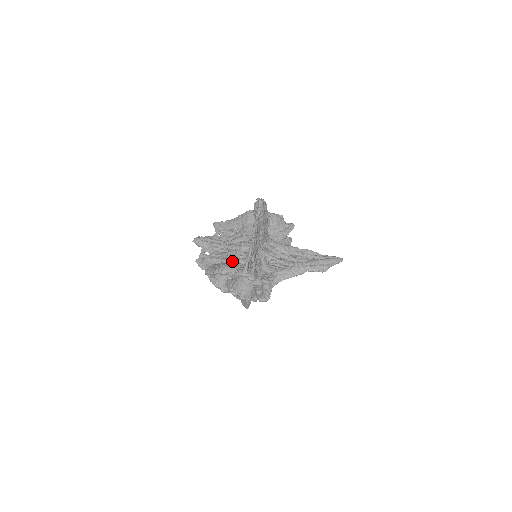
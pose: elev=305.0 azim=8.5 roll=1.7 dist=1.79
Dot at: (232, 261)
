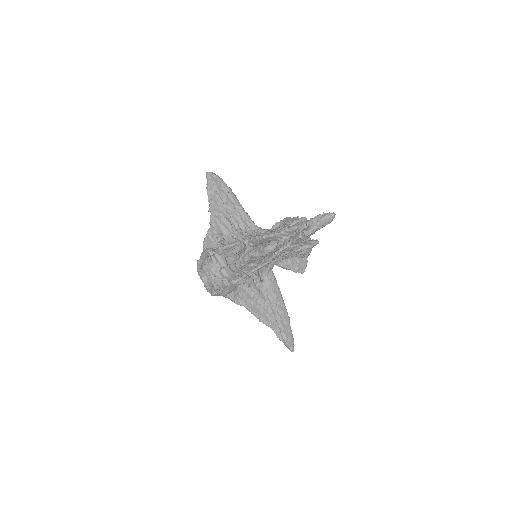
Dot at: occluded
